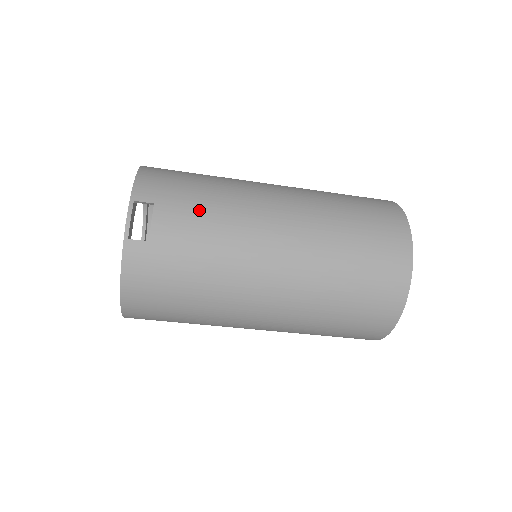
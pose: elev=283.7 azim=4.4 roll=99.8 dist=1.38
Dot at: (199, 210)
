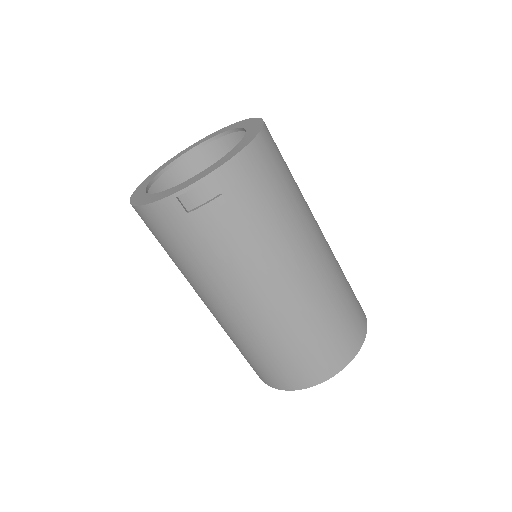
Dot at: (243, 231)
